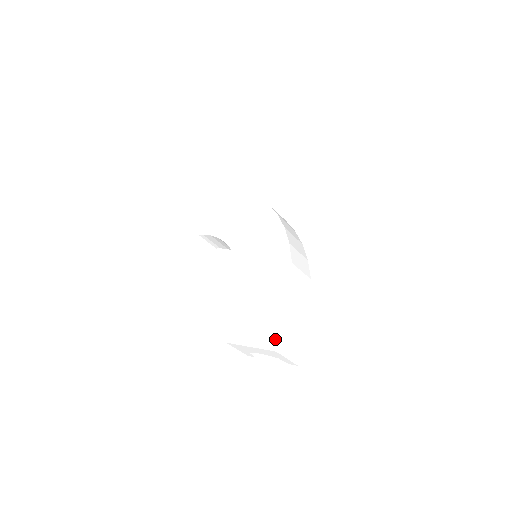
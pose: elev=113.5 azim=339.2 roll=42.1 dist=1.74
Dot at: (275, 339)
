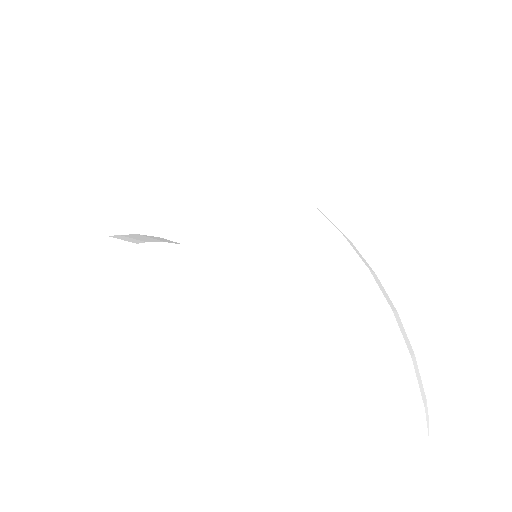
Dot at: (413, 414)
